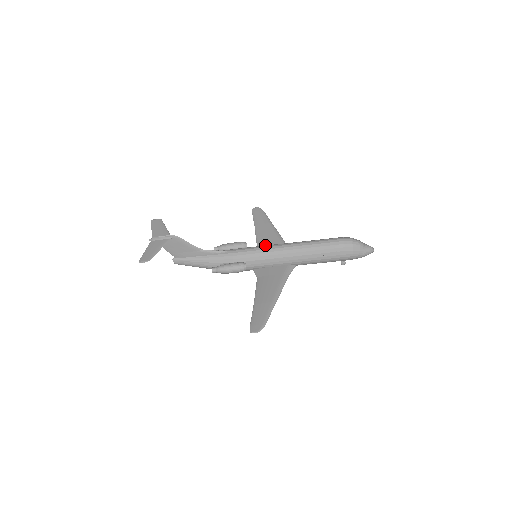
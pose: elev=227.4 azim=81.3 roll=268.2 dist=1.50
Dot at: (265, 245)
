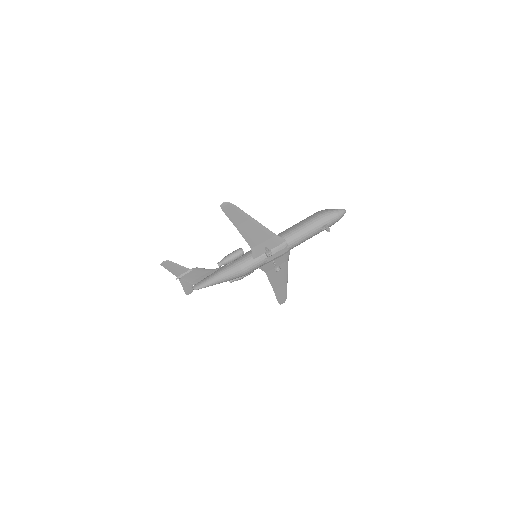
Dot at: occluded
